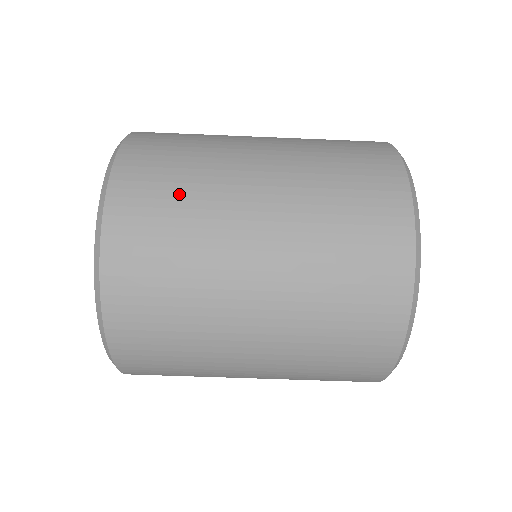
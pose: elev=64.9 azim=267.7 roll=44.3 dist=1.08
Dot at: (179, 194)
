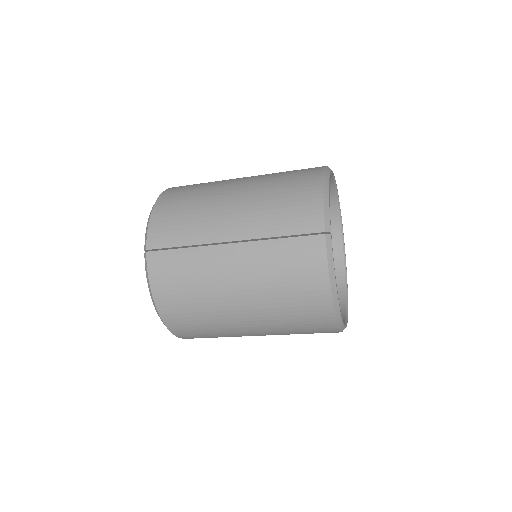
Dot at: occluded
